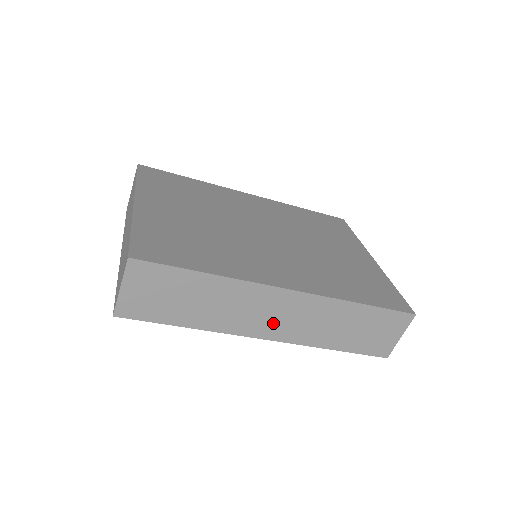
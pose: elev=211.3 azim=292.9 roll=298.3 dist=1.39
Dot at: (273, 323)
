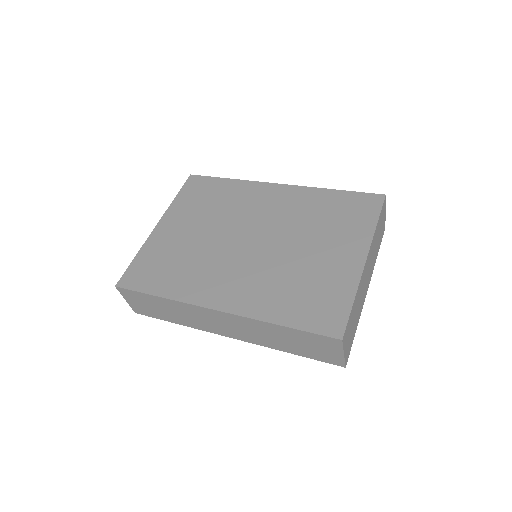
Dot at: (225, 329)
